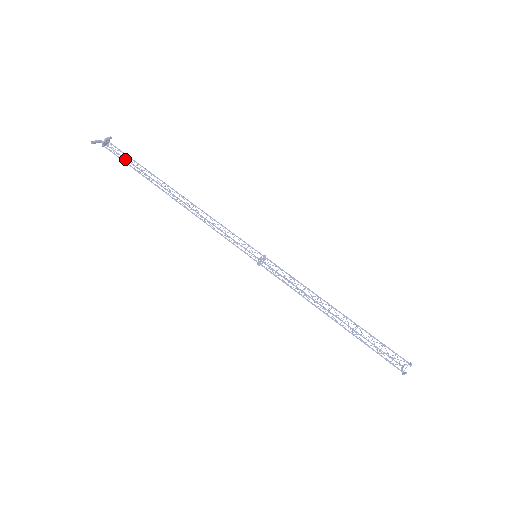
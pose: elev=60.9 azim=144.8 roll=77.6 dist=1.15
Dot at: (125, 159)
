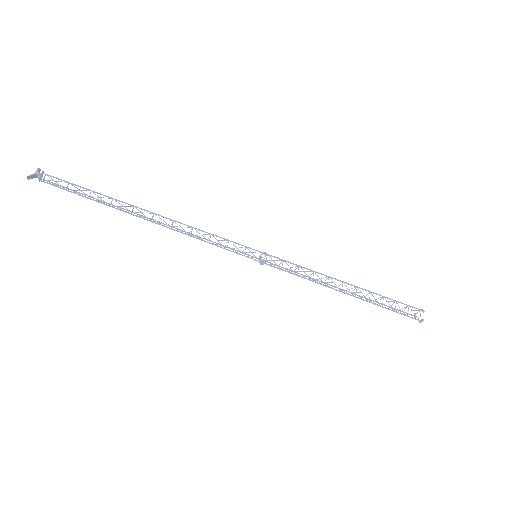
Dot at: occluded
